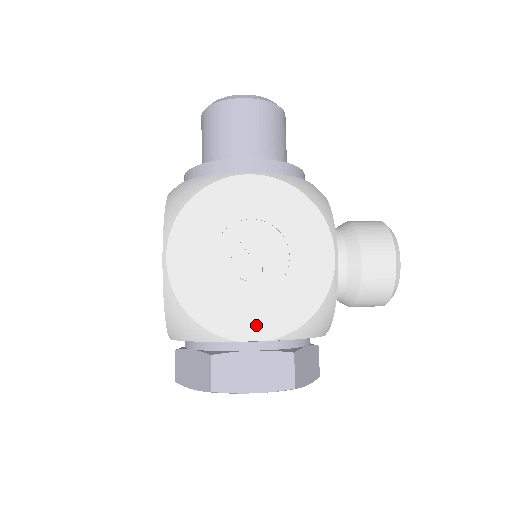
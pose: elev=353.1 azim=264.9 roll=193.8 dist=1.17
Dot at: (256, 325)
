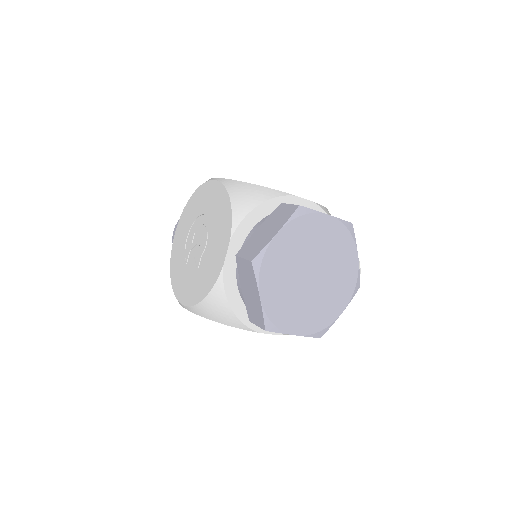
Dot at: occluded
